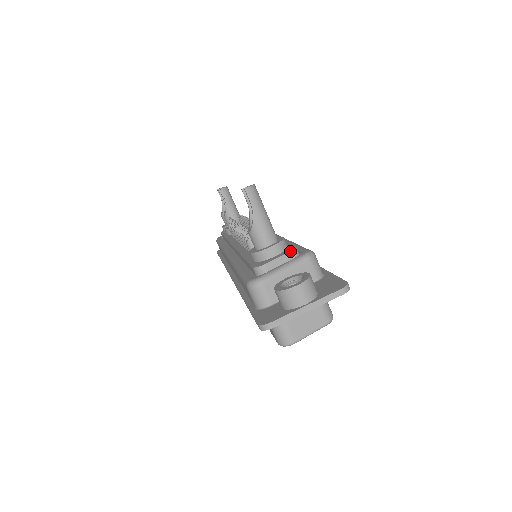
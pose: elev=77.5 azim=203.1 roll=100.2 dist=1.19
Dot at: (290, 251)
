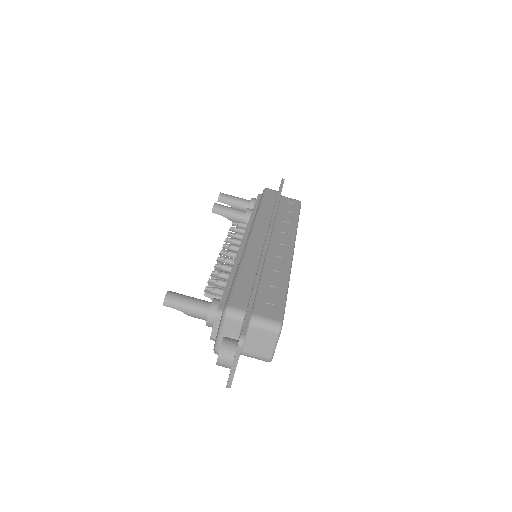
Dot at: (215, 318)
